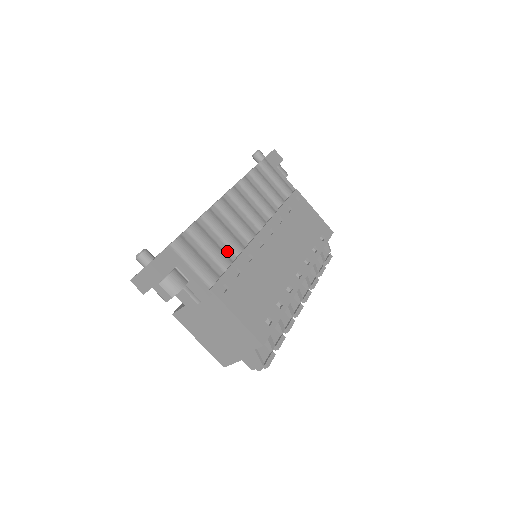
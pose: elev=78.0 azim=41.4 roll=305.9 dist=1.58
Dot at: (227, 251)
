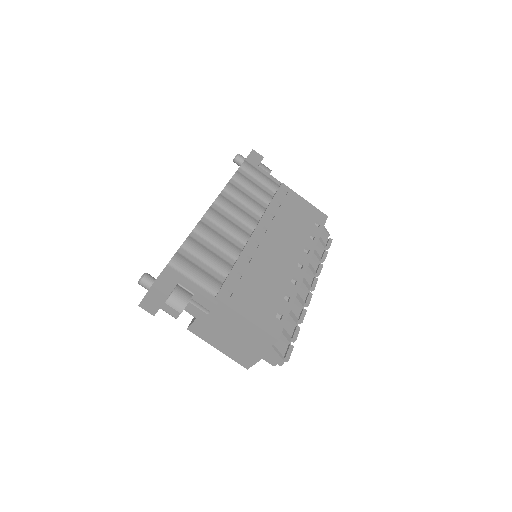
Dot at: (225, 258)
